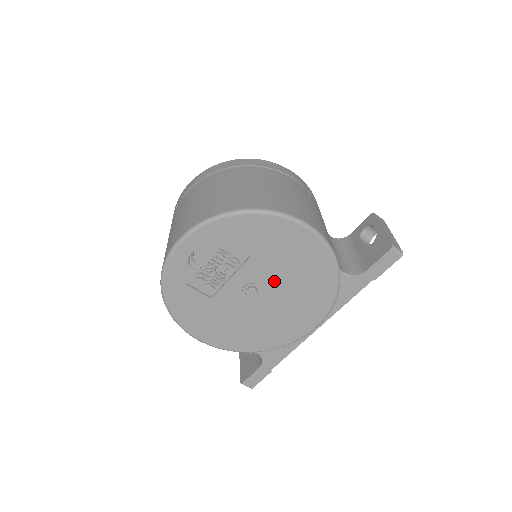
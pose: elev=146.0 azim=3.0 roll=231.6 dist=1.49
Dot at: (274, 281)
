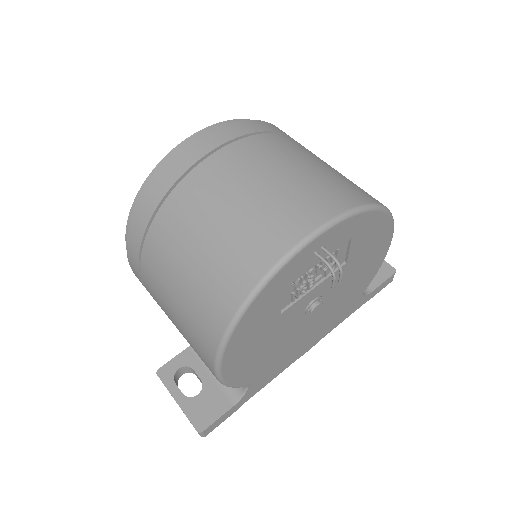
Dot at: (333, 295)
